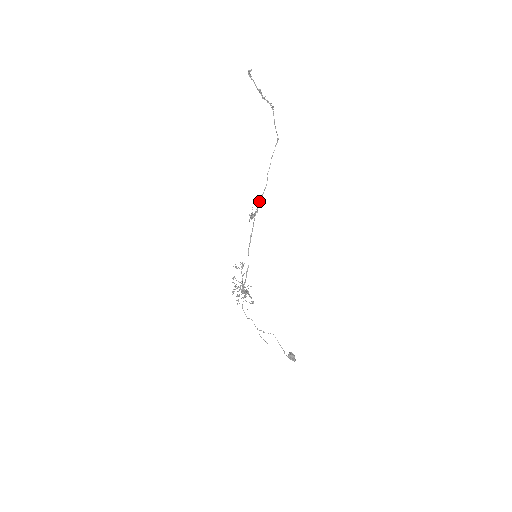
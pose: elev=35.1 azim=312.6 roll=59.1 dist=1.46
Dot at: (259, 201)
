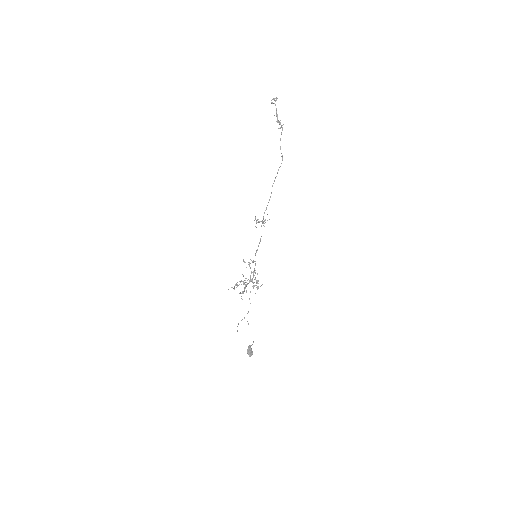
Dot at: (266, 209)
